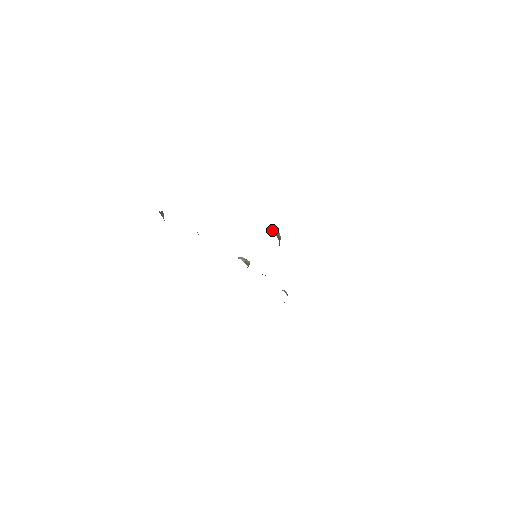
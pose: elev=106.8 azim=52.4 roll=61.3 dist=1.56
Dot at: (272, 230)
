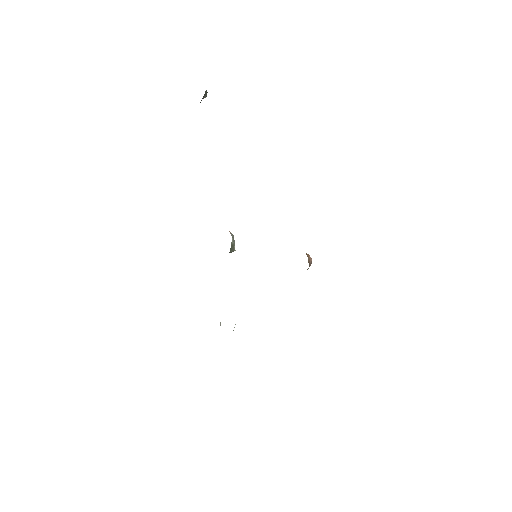
Dot at: occluded
